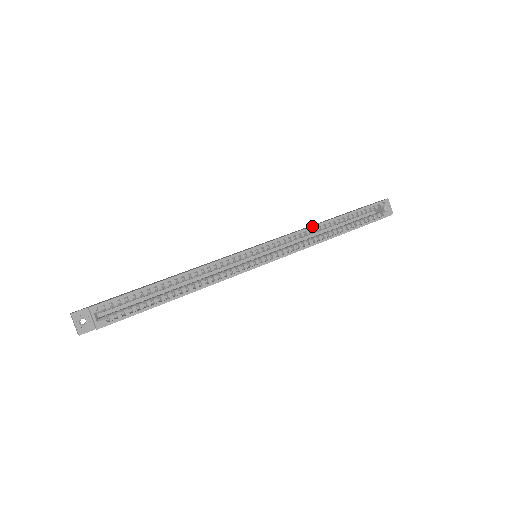
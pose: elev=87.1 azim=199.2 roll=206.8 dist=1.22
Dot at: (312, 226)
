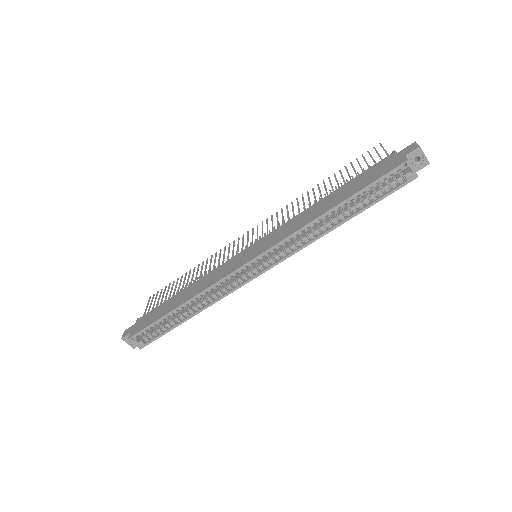
Dot at: (303, 227)
